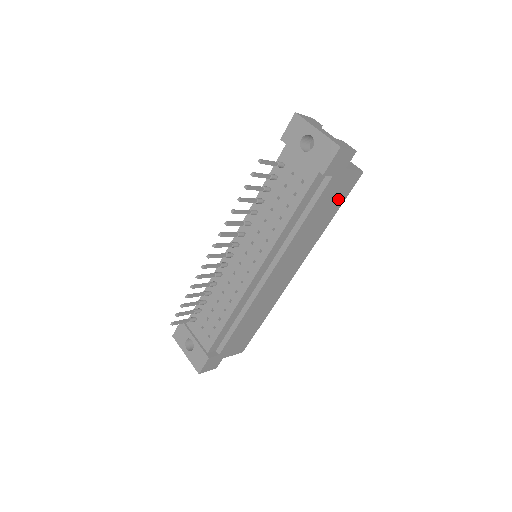
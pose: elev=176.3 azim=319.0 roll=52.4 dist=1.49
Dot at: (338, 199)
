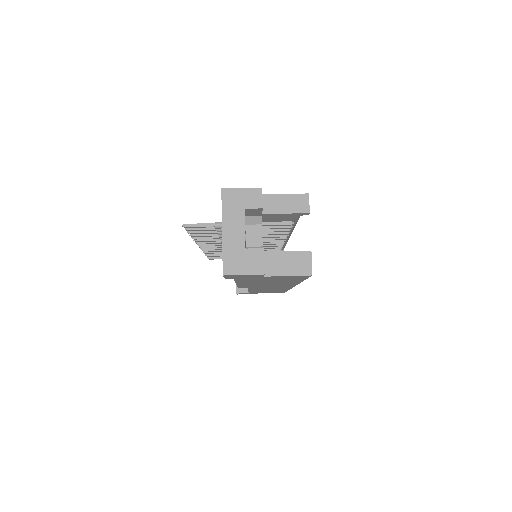
Dot at: (291, 279)
